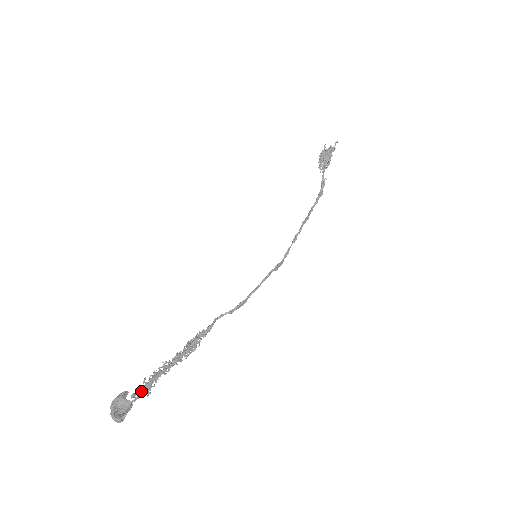
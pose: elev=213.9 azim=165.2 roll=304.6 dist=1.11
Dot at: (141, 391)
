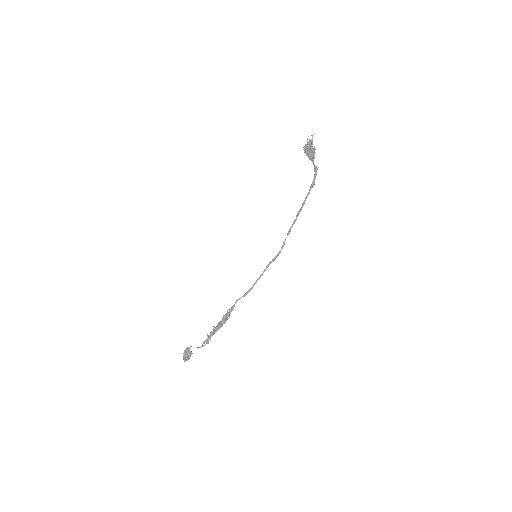
Dot at: occluded
